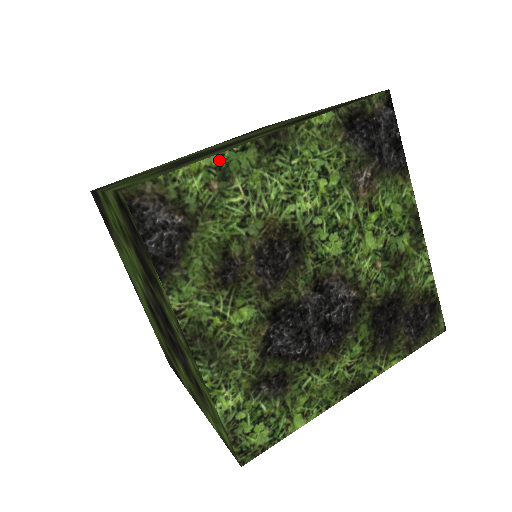
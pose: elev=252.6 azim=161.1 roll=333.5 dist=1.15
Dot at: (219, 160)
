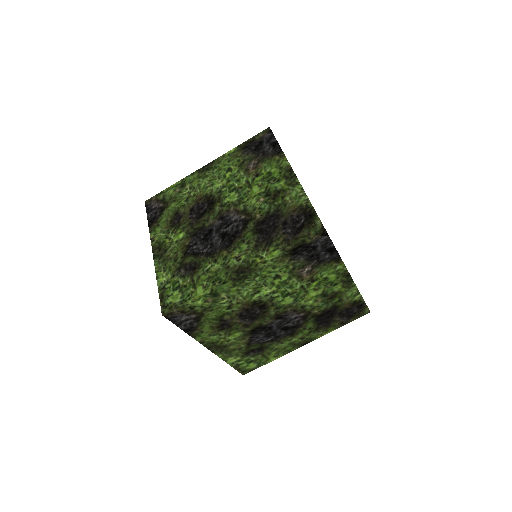
Dot at: (210, 291)
